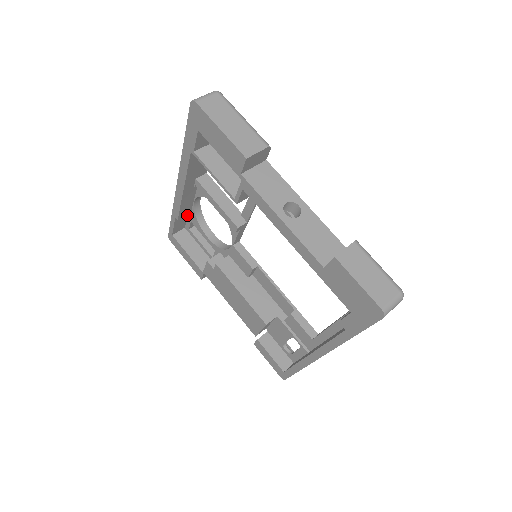
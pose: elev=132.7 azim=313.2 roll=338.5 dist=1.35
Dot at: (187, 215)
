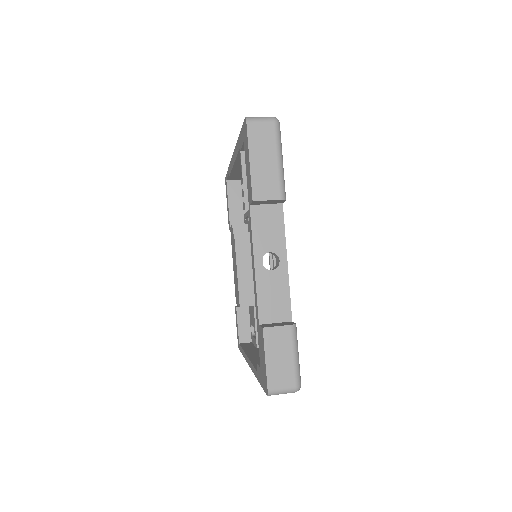
Dot at: occluded
